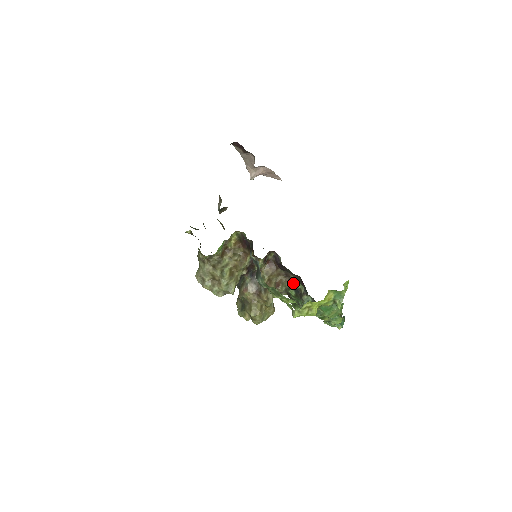
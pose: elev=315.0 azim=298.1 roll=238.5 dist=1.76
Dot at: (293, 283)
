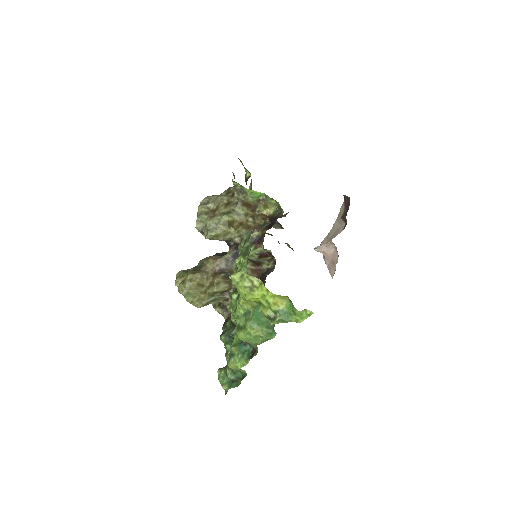
Dot at: occluded
